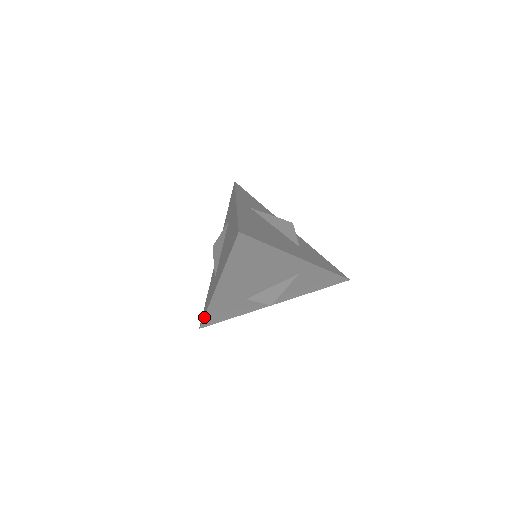
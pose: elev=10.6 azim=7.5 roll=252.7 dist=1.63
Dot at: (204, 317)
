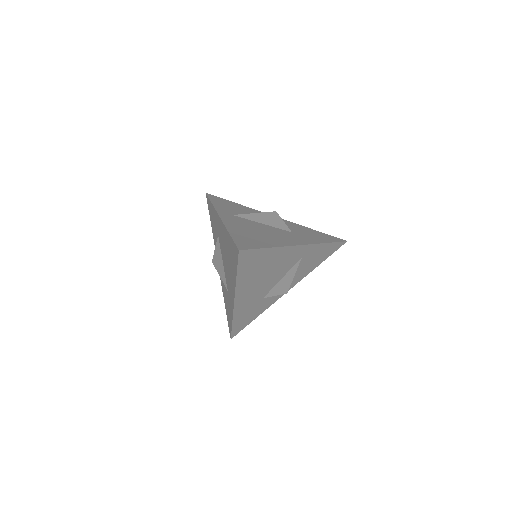
Dot at: (232, 329)
